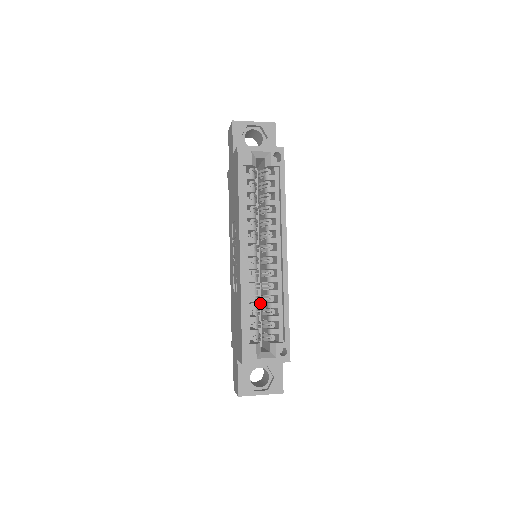
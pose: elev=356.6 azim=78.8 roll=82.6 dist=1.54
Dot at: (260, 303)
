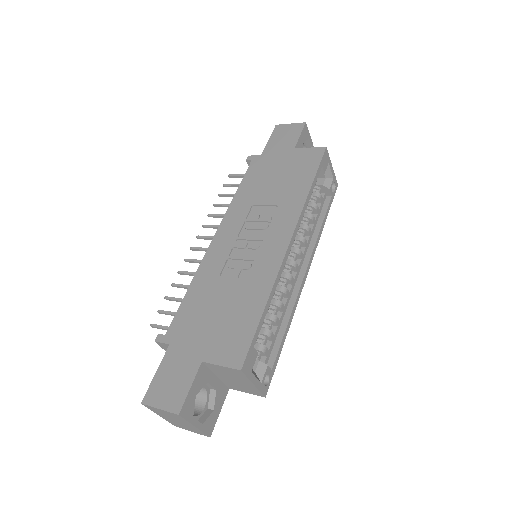
Dot at: occluded
